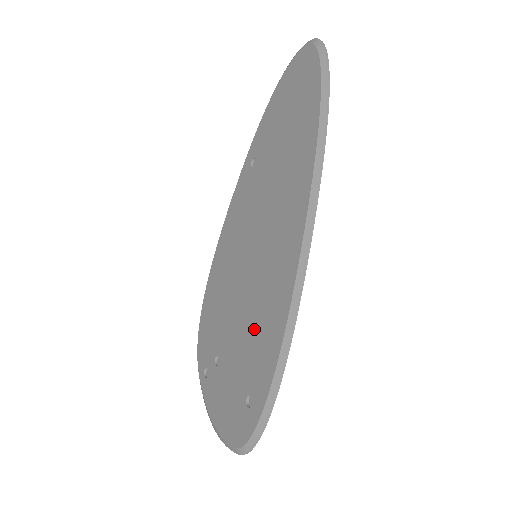
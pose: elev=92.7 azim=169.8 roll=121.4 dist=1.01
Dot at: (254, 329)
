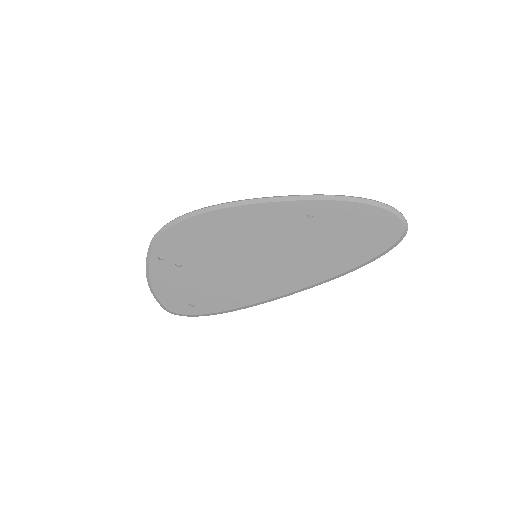
Dot at: (223, 286)
